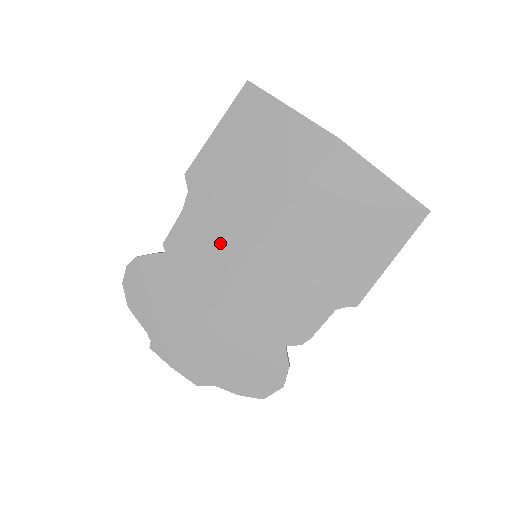
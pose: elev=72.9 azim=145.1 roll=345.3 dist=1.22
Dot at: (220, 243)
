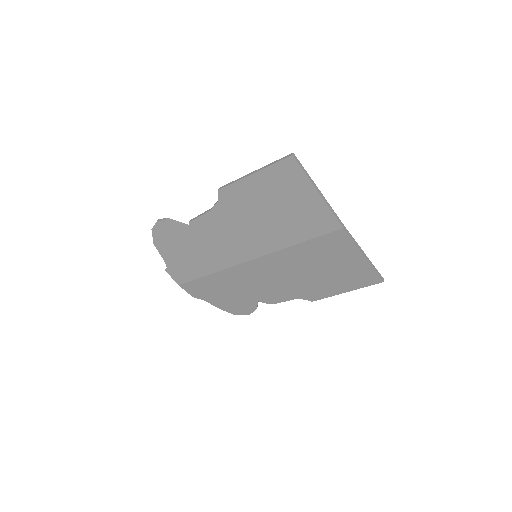
Dot at: (232, 242)
